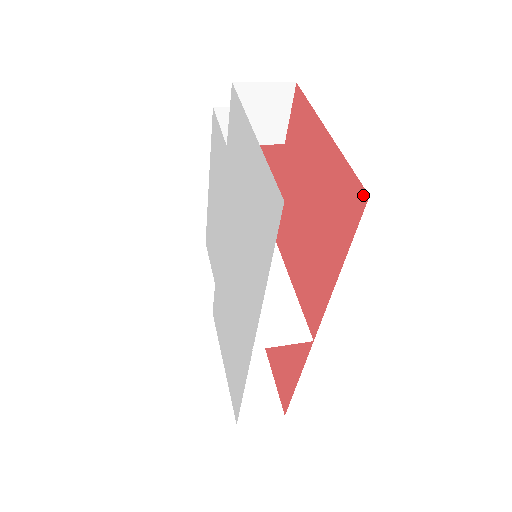
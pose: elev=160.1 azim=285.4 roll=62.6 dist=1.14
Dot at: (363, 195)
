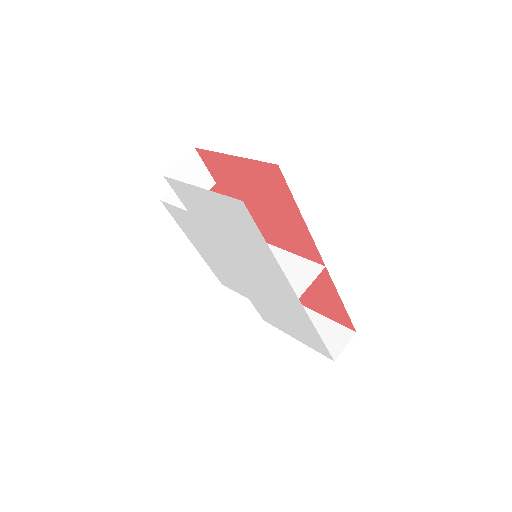
Dot at: (275, 167)
